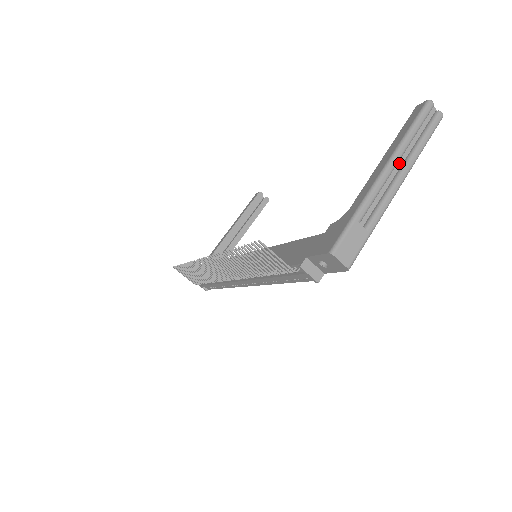
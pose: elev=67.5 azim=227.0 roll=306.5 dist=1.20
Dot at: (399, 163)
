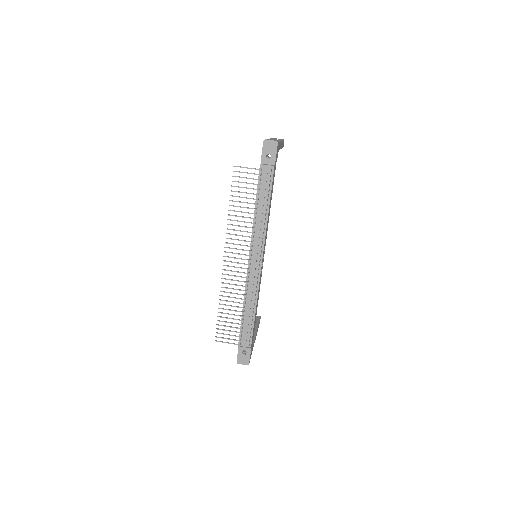
Dot at: occluded
